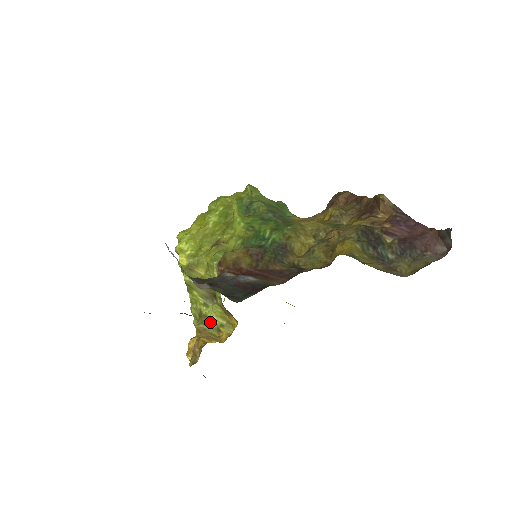
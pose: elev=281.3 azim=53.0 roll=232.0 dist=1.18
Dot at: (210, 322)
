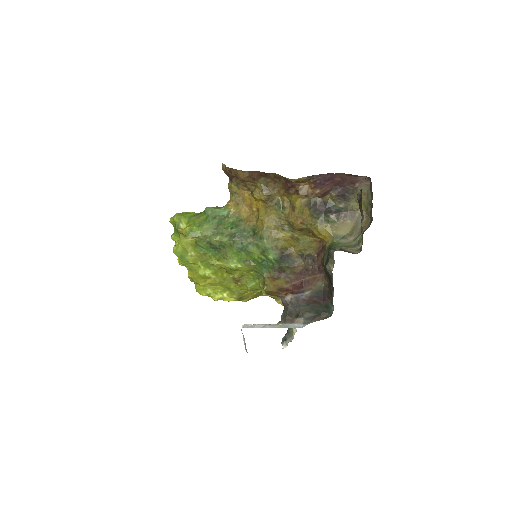
Dot at: occluded
